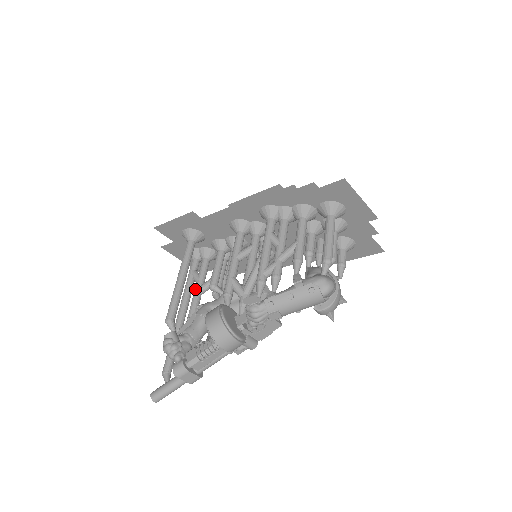
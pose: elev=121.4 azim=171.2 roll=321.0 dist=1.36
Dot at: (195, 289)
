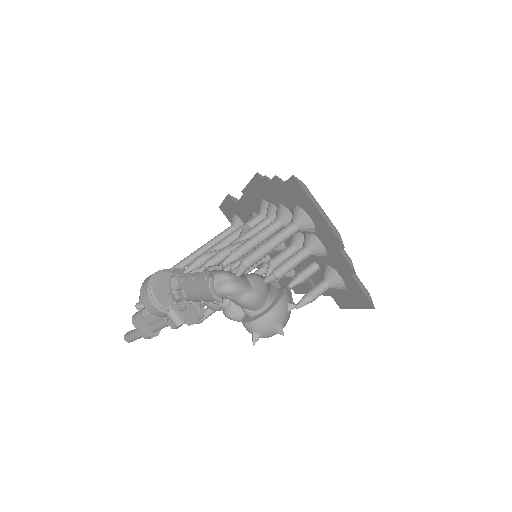
Dot at: occluded
